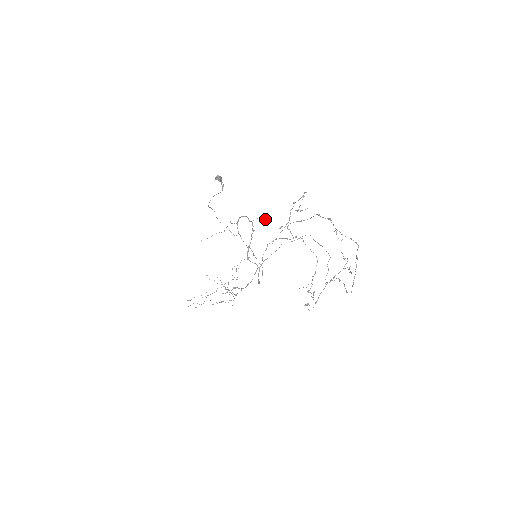
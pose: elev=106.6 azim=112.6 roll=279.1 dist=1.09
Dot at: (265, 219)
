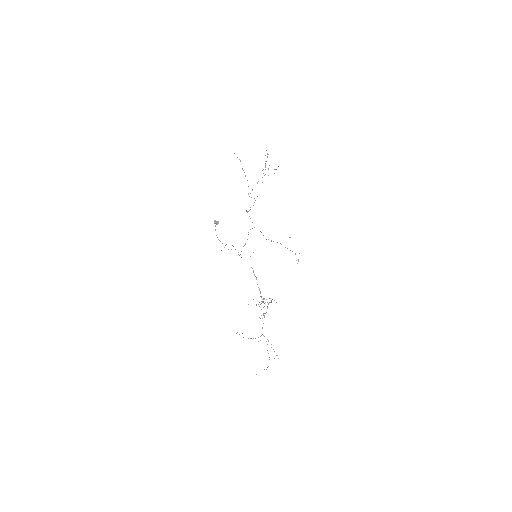
Dot at: occluded
